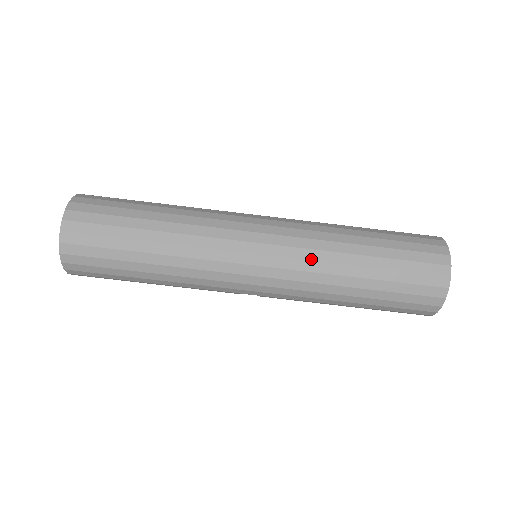
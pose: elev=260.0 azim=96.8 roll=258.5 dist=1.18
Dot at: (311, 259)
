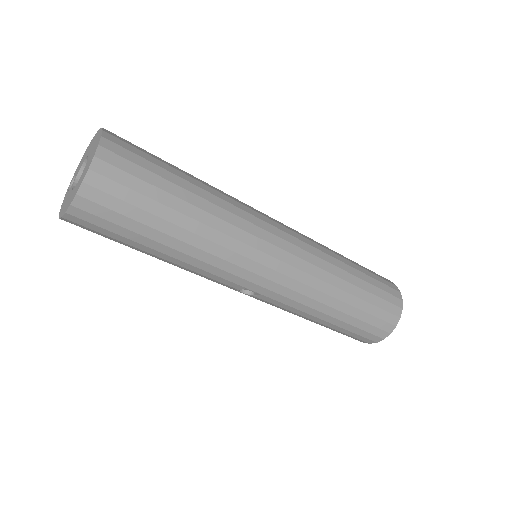
Dot at: (320, 266)
